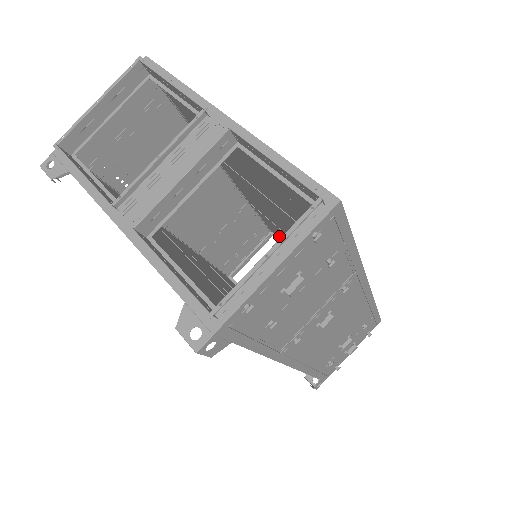
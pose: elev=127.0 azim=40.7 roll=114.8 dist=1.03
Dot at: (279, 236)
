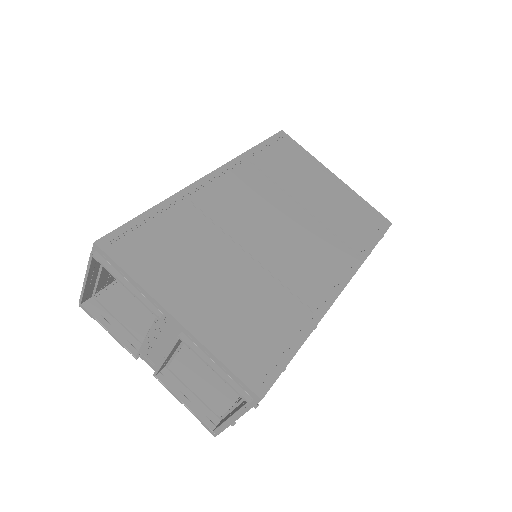
Dot at: occluded
